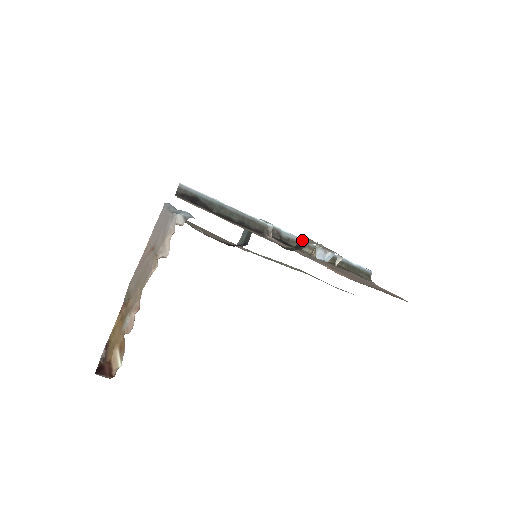
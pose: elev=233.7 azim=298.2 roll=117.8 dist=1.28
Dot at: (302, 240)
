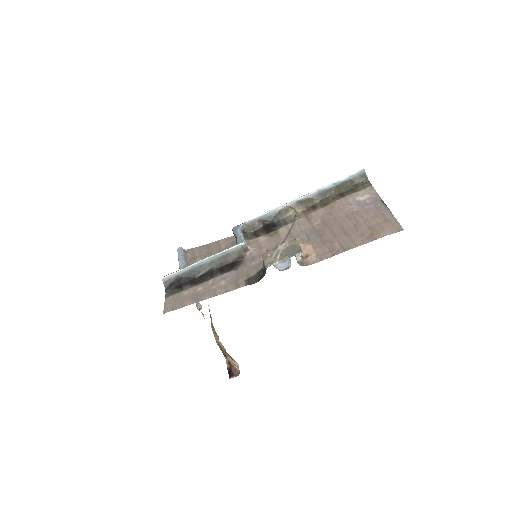
Dot at: (263, 261)
